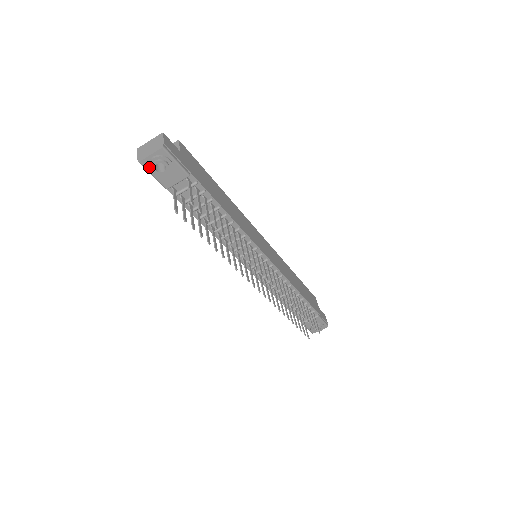
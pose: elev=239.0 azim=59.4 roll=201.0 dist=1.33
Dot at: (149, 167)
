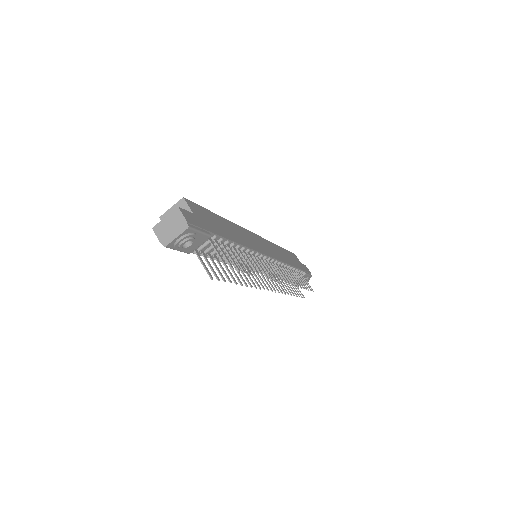
Dot at: (176, 247)
